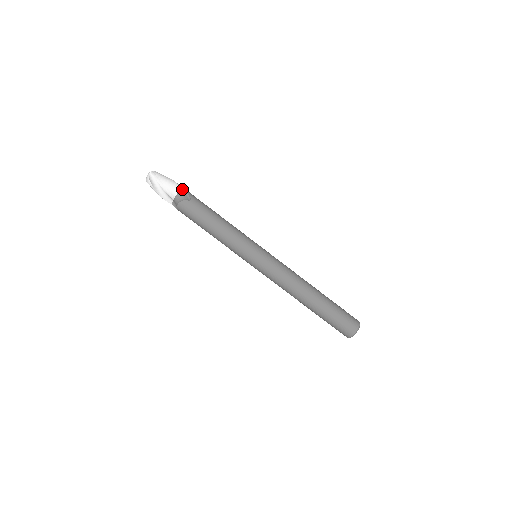
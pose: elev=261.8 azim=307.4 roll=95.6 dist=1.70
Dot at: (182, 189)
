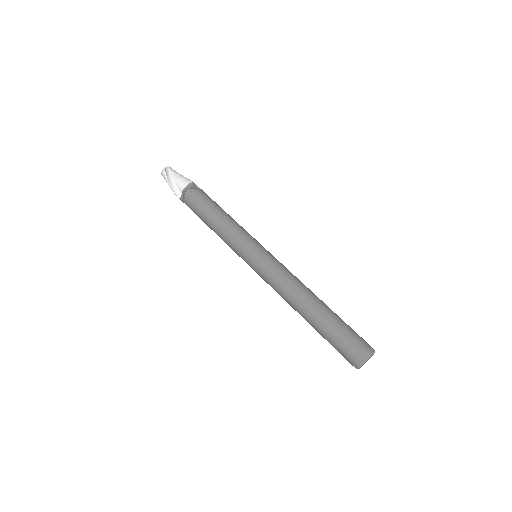
Dot at: (194, 183)
